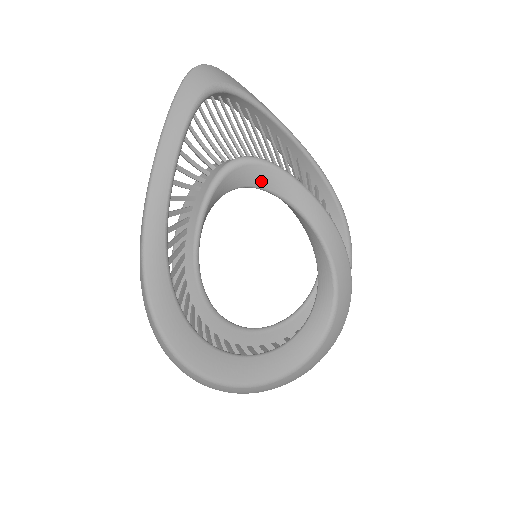
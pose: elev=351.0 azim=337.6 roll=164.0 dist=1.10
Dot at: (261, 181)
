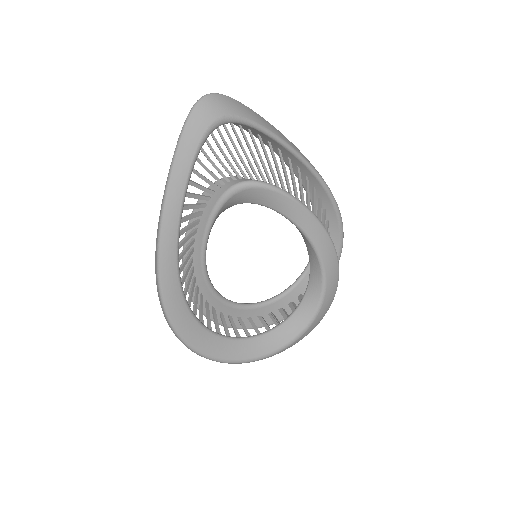
Dot at: (262, 200)
